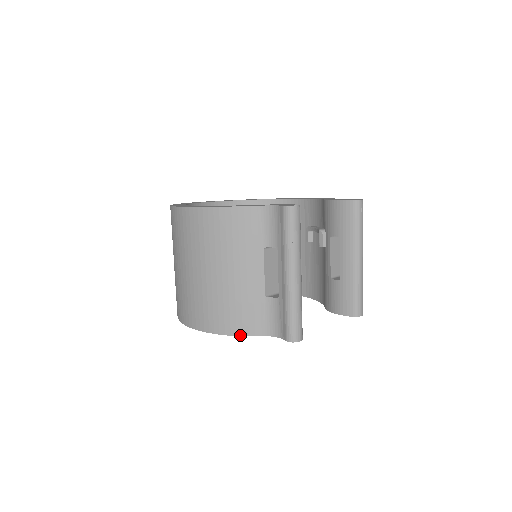
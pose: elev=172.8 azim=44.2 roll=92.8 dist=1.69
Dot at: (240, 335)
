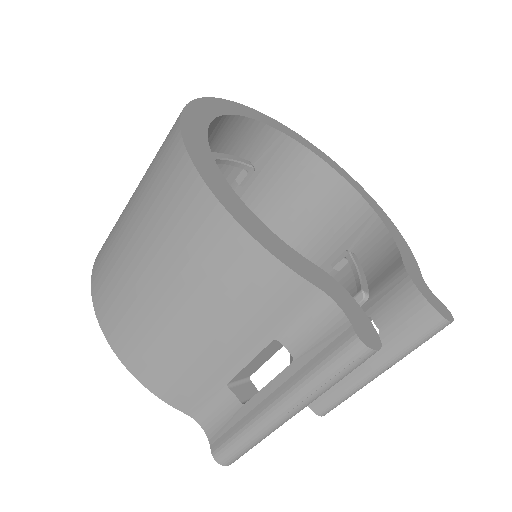
Dot at: (157, 395)
